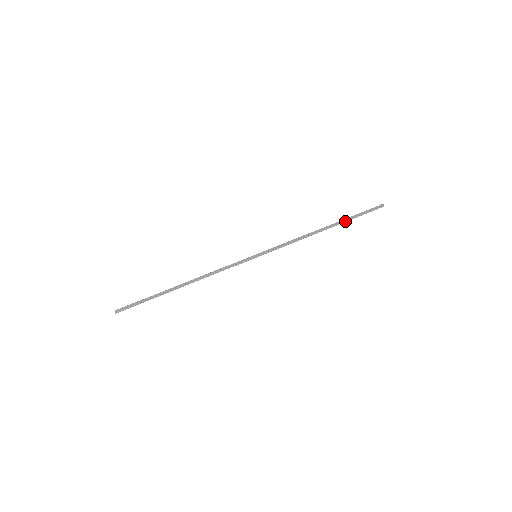
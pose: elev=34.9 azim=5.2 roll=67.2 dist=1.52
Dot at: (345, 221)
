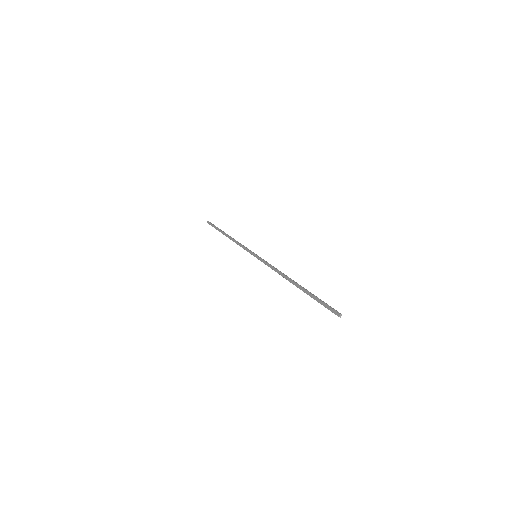
Dot at: (307, 293)
